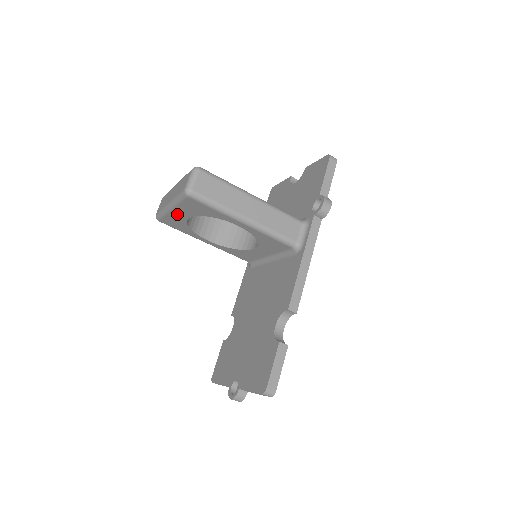
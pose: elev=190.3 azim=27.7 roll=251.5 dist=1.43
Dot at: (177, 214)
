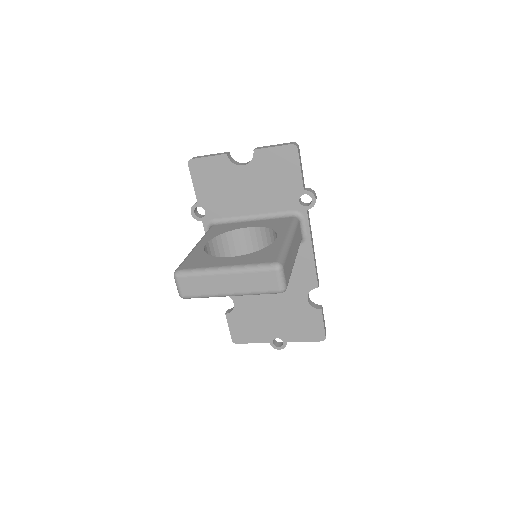
Dot at: occluded
